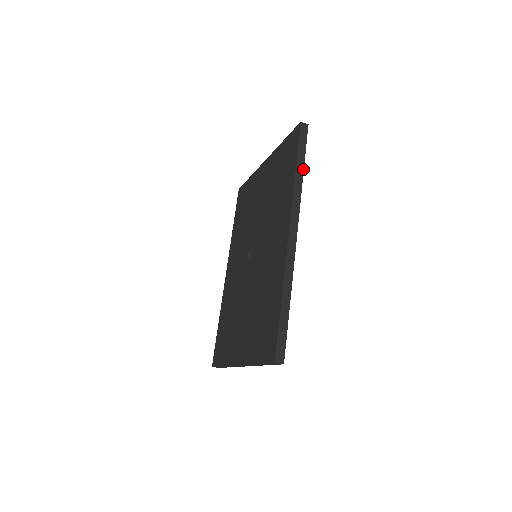
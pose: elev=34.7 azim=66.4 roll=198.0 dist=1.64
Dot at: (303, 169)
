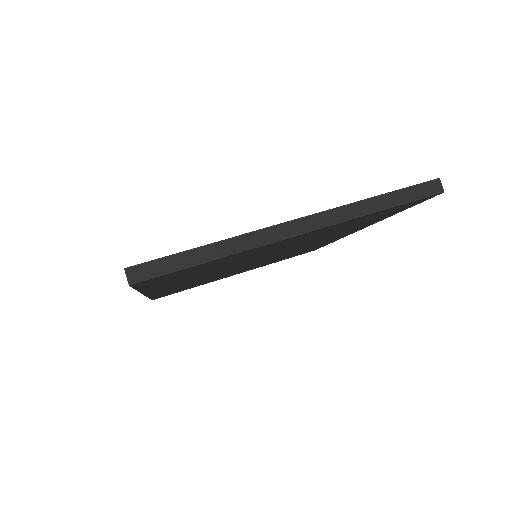
Dot at: occluded
